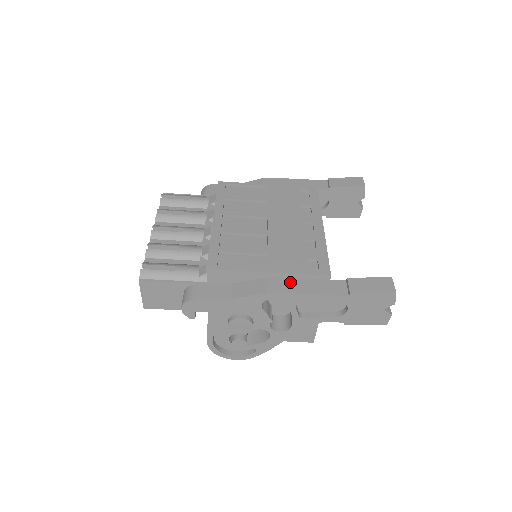
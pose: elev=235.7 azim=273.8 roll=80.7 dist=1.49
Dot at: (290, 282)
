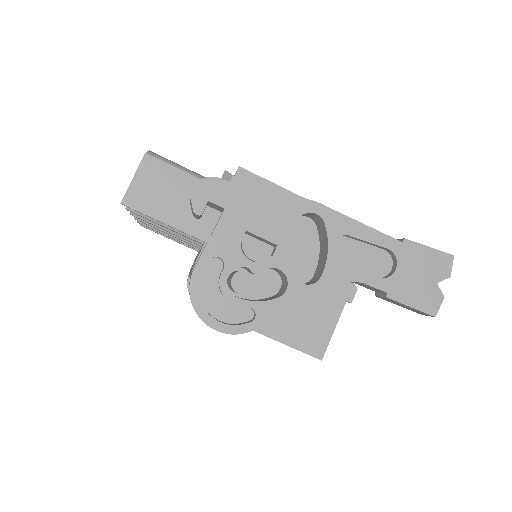
Dot at: occluded
